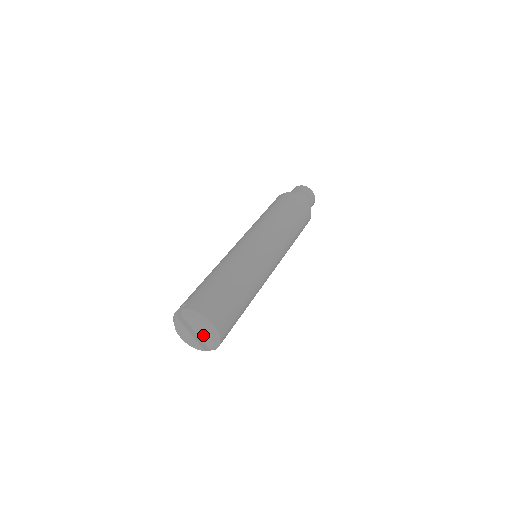
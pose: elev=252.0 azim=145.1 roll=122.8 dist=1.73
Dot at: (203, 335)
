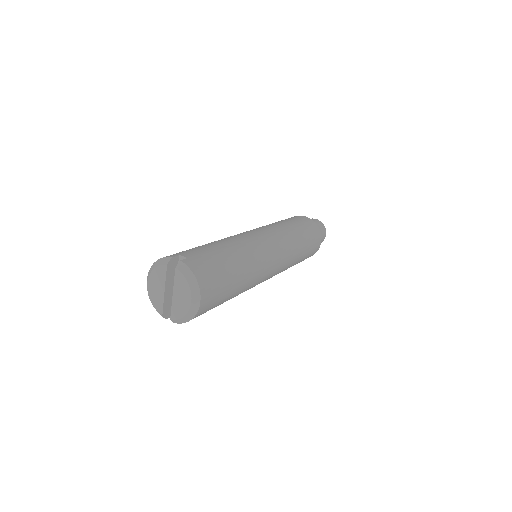
Dot at: (179, 302)
